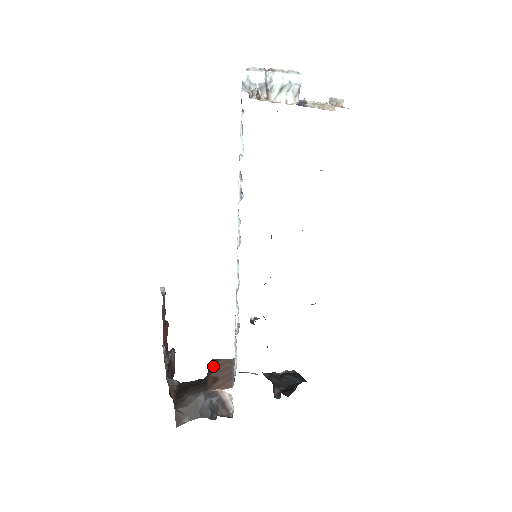
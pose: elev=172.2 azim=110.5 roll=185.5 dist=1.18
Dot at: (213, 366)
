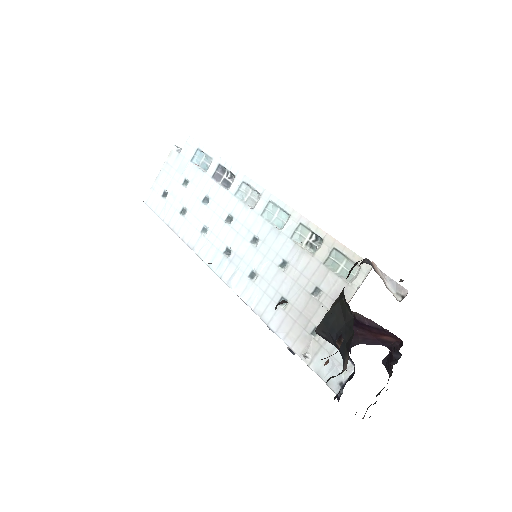
Dot at: (329, 311)
